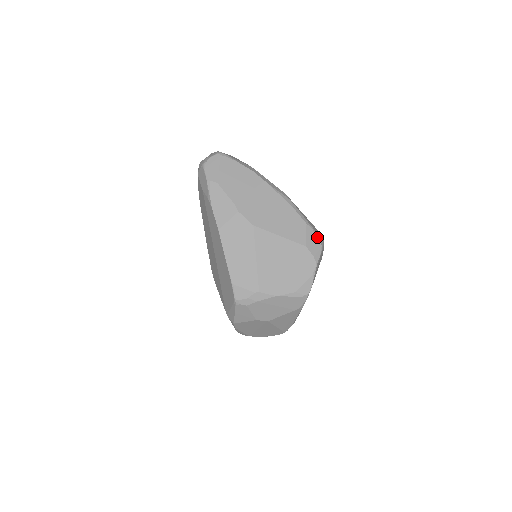
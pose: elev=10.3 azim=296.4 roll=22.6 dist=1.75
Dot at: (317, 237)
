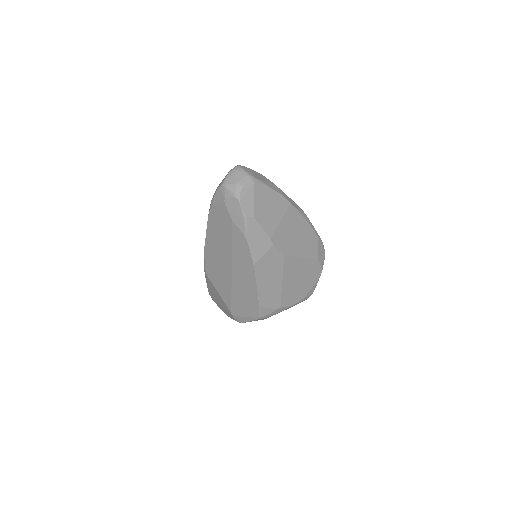
Dot at: (323, 246)
